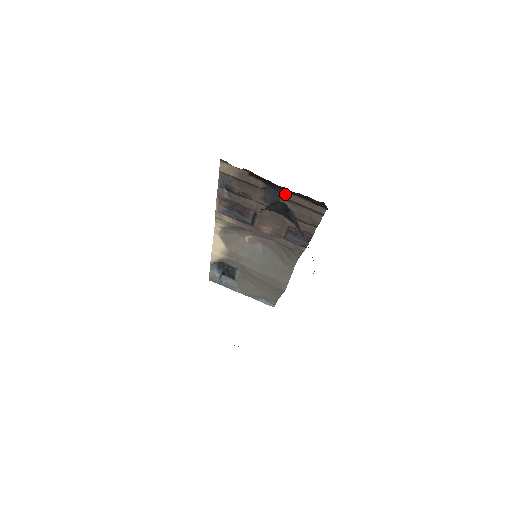
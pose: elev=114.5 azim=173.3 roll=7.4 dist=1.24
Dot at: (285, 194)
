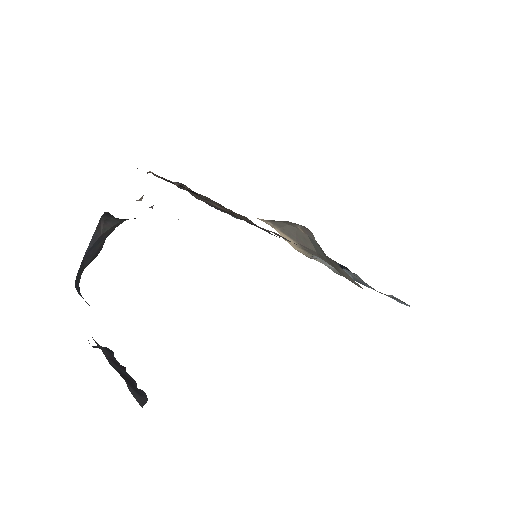
Dot at: (184, 188)
